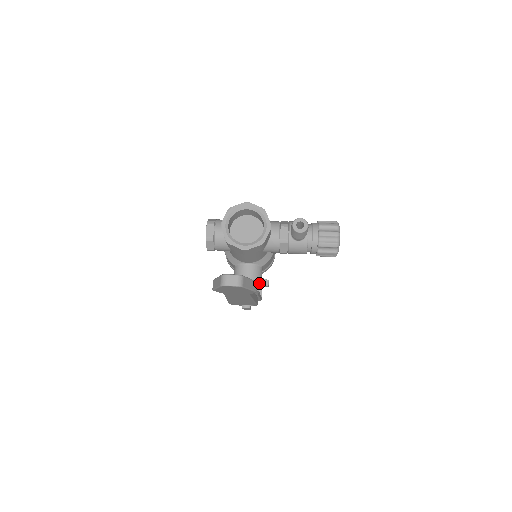
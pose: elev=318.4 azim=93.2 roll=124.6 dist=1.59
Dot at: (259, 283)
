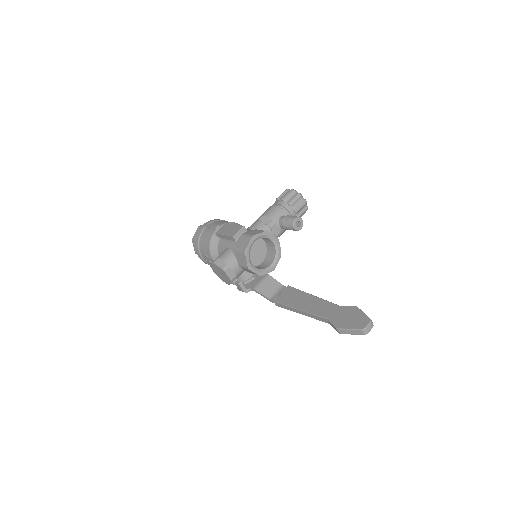
Dot at: occluded
